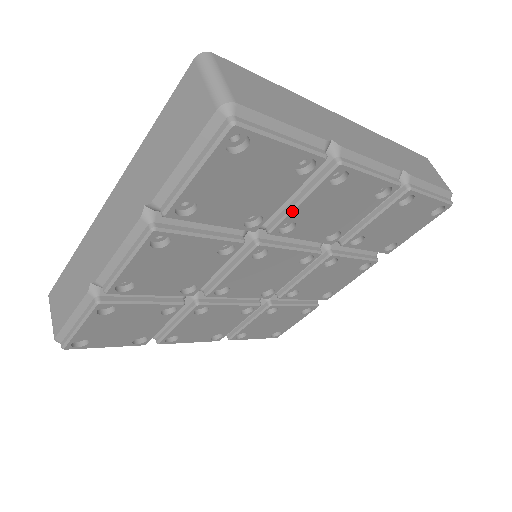
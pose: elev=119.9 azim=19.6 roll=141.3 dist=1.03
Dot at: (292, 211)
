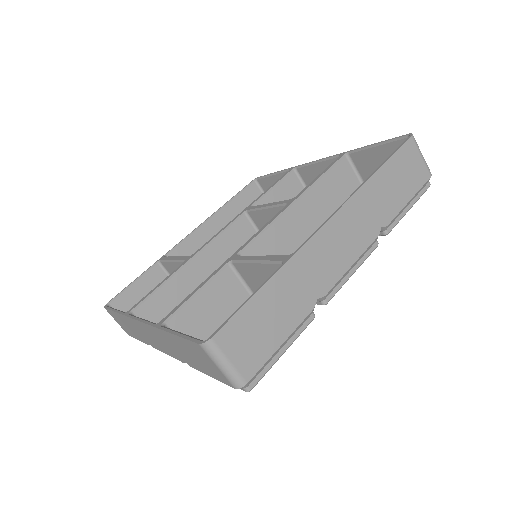
Dot at: occluded
